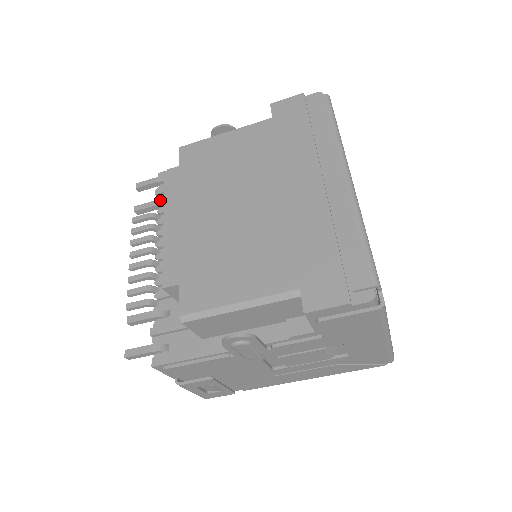
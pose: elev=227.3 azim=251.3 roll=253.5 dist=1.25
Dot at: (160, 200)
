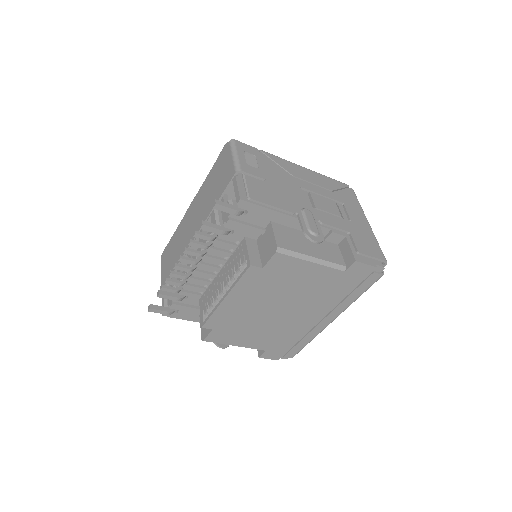
Dot at: (227, 232)
